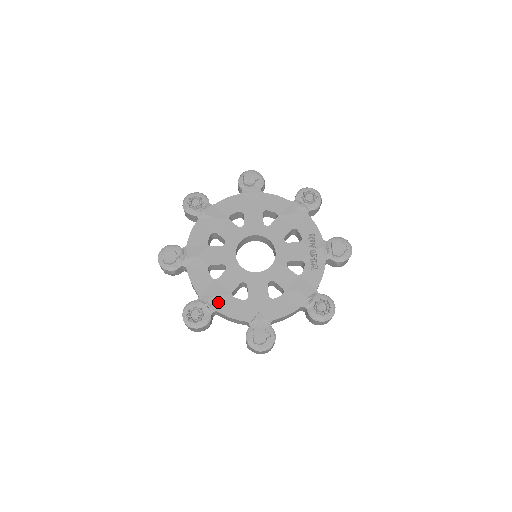
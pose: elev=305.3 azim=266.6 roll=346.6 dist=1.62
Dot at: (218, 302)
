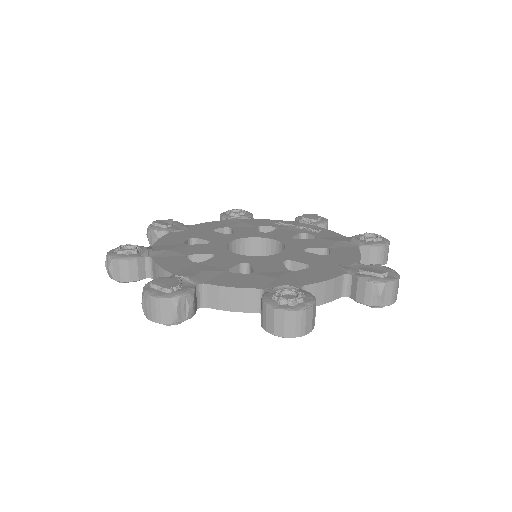
Dot at: (290, 280)
